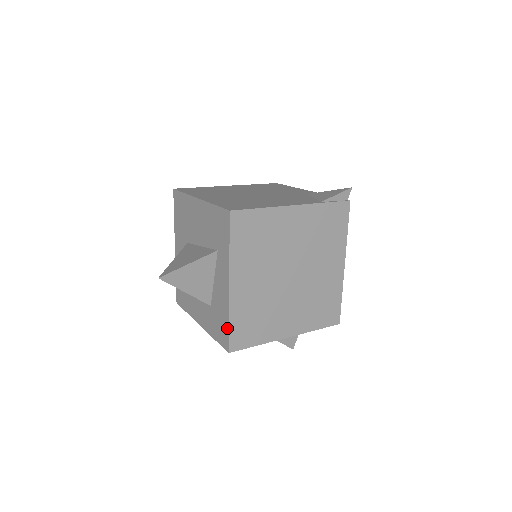
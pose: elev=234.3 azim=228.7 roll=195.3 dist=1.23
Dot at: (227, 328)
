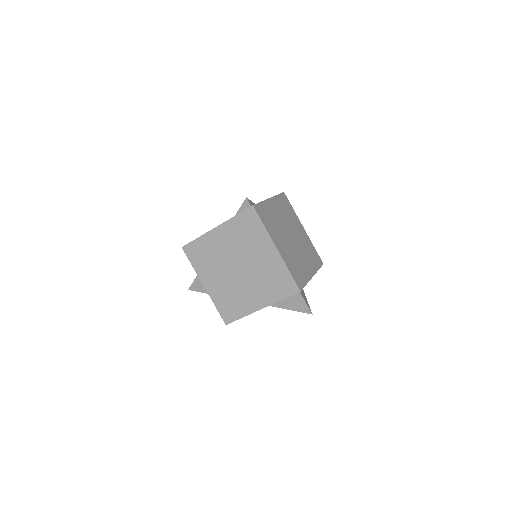
Dot at: (219, 310)
